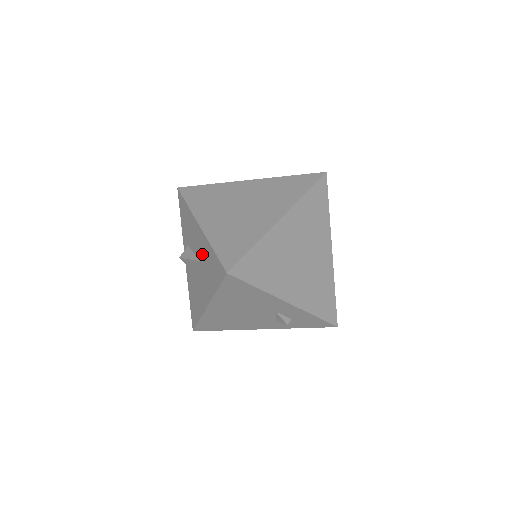
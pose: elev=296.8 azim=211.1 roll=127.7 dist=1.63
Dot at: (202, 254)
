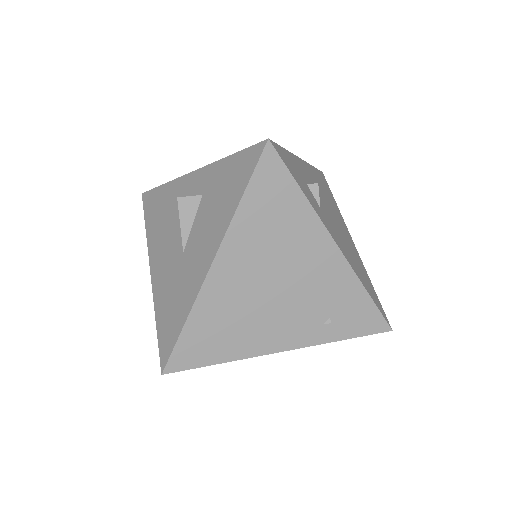
Dot at: (186, 271)
